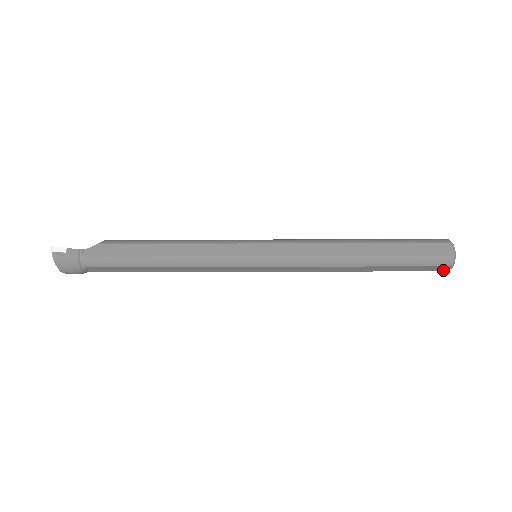
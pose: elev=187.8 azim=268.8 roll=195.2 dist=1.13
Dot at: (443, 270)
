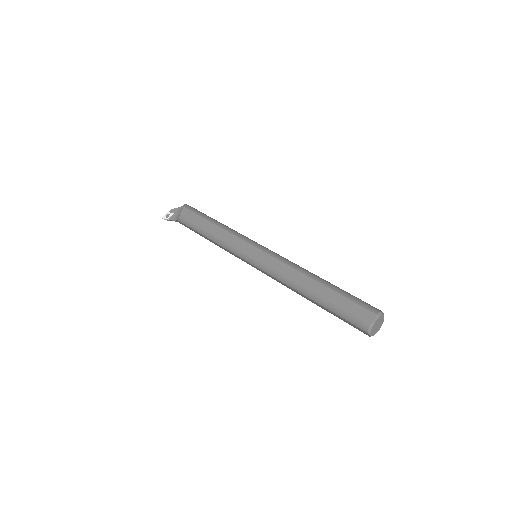
Dot at: occluded
